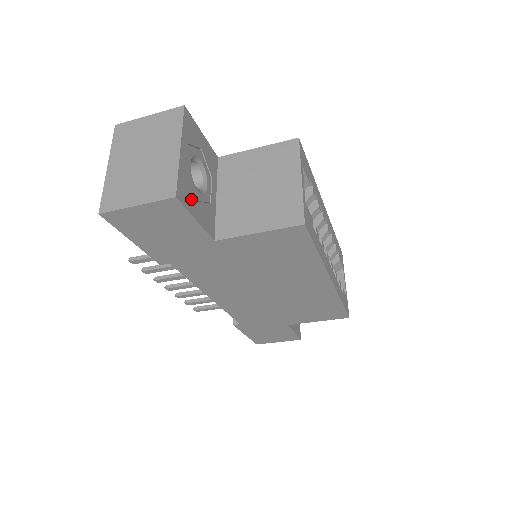
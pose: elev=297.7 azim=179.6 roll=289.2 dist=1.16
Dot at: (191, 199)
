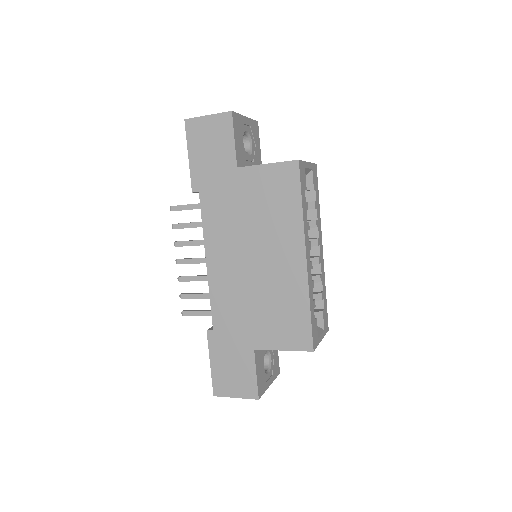
Dot at: (238, 131)
